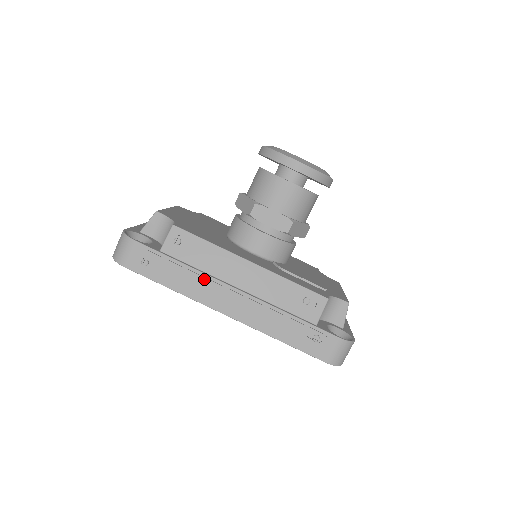
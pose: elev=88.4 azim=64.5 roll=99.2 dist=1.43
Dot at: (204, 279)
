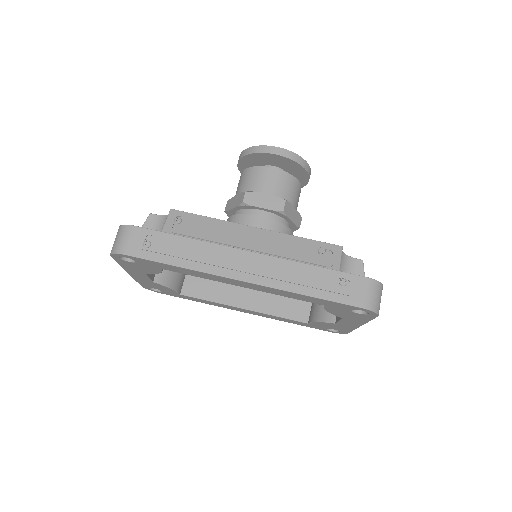
Dot at: (212, 248)
